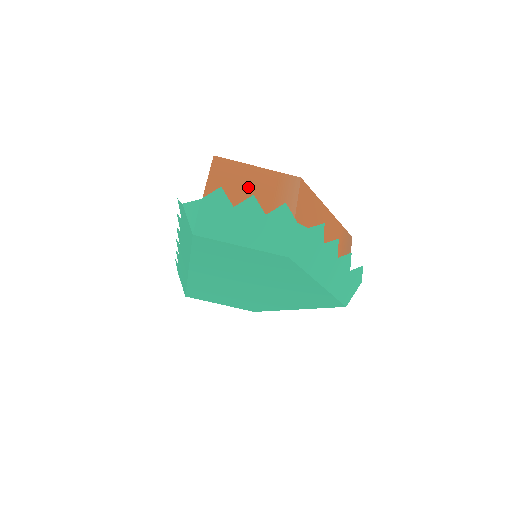
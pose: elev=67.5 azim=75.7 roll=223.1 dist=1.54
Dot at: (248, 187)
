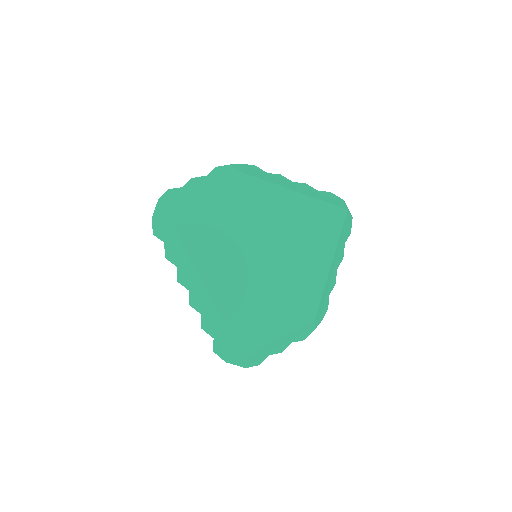
Dot at: occluded
